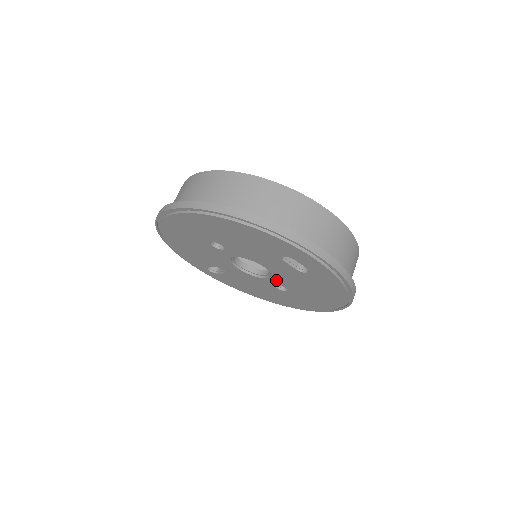
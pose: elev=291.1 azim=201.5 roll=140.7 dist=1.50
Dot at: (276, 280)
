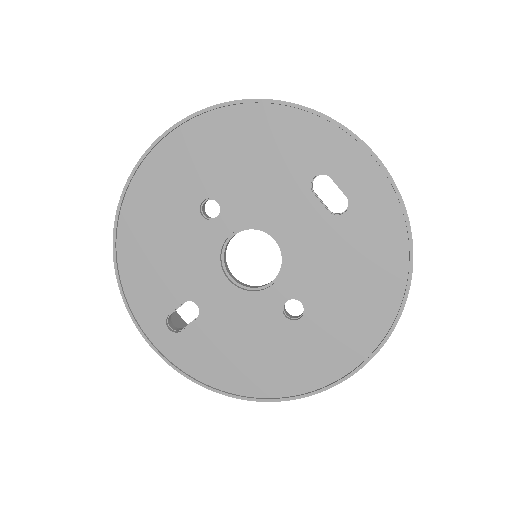
Dot at: (288, 281)
